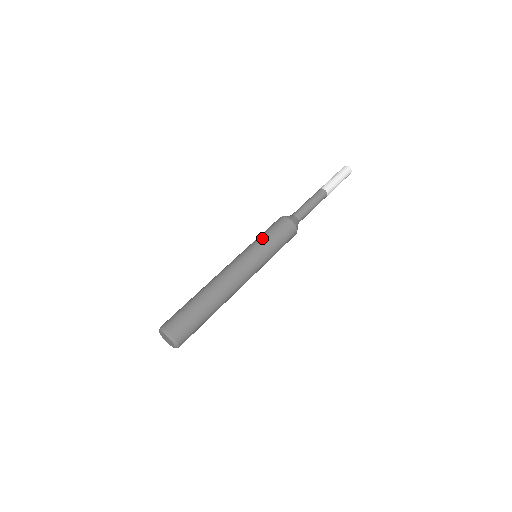
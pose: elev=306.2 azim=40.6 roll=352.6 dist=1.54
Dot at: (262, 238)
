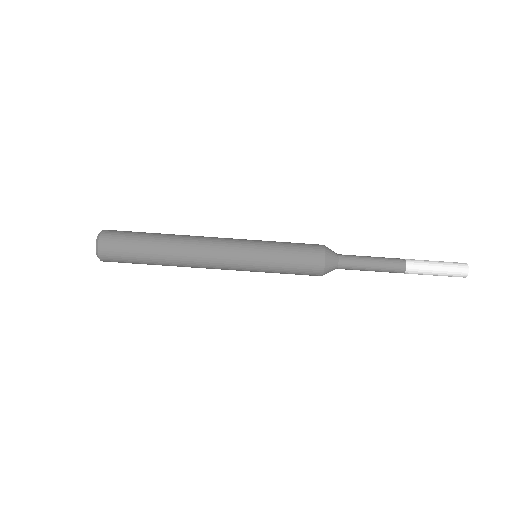
Dot at: (276, 245)
